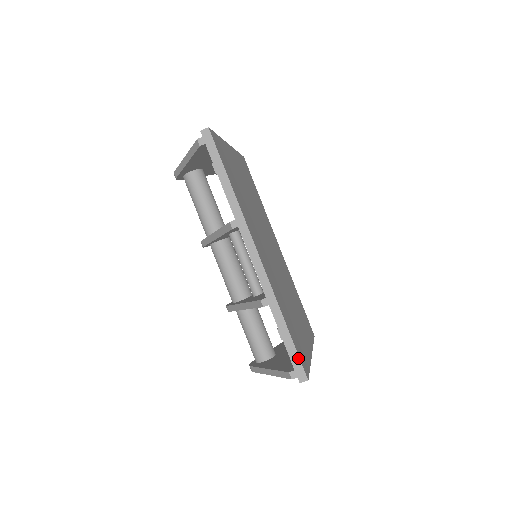
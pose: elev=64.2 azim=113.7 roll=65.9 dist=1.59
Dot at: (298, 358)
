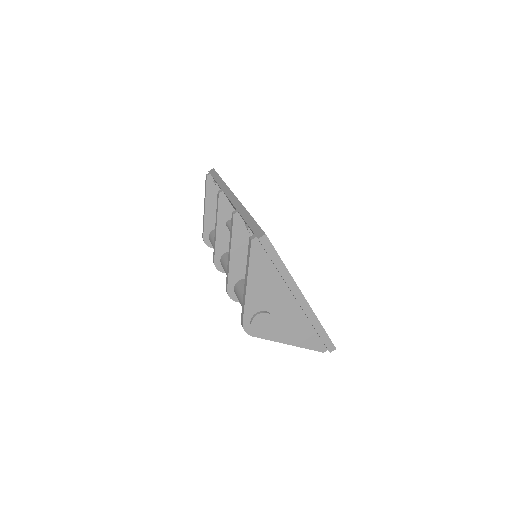
Dot at: (258, 226)
